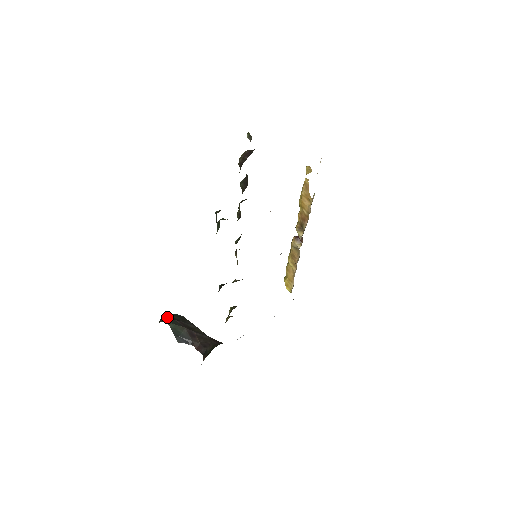
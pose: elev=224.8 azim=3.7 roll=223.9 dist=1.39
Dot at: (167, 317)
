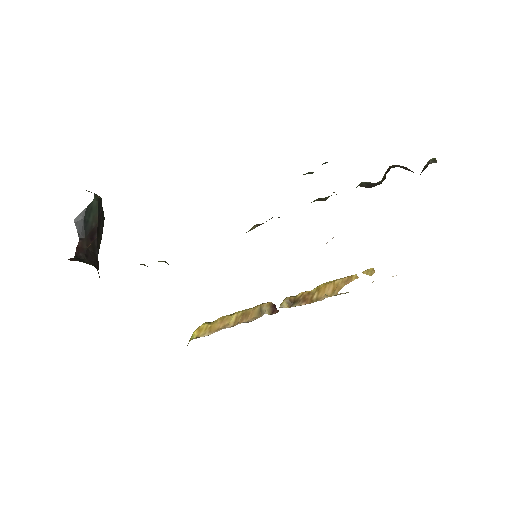
Dot at: (99, 196)
